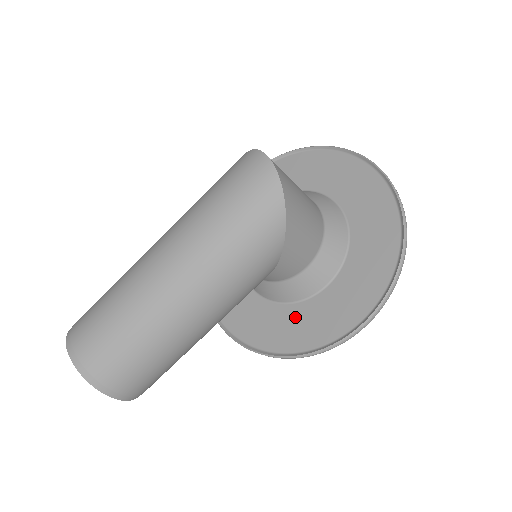
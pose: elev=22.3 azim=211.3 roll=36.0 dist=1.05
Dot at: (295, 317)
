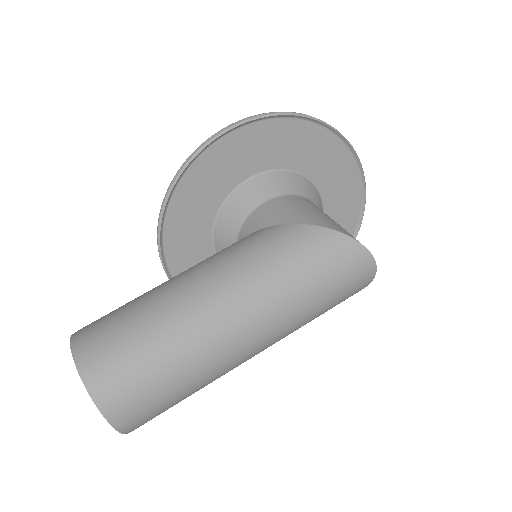
Dot at: occluded
